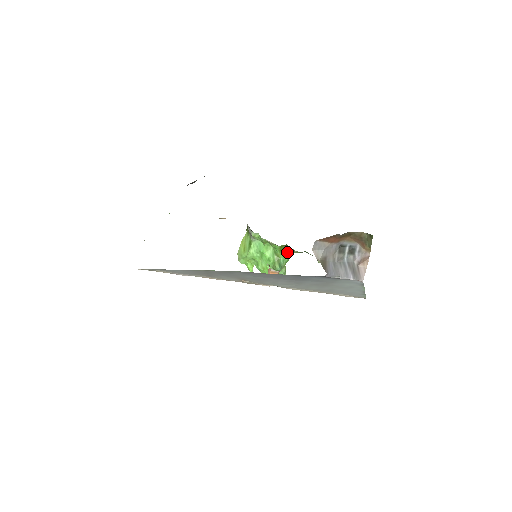
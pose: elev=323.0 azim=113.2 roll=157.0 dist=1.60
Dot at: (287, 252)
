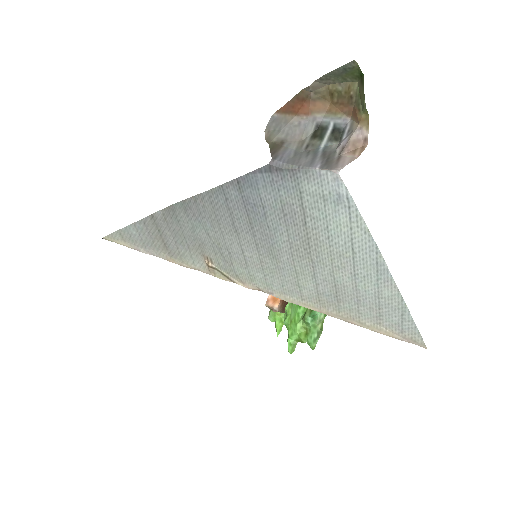
Dot at: occluded
